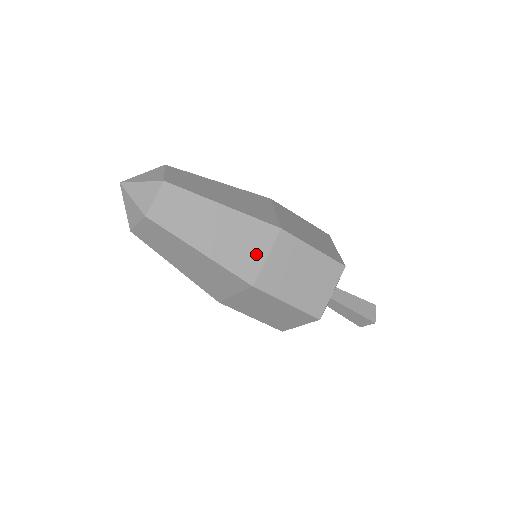
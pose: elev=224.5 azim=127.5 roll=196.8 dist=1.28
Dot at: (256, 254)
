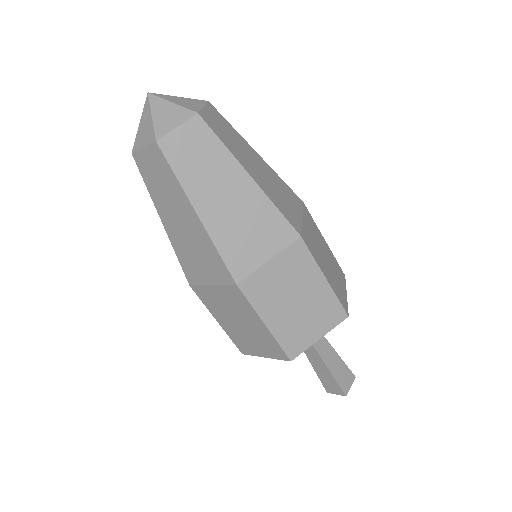
Dot at: (258, 250)
